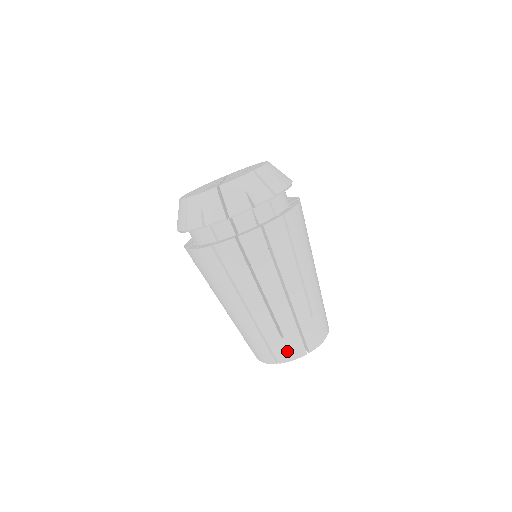
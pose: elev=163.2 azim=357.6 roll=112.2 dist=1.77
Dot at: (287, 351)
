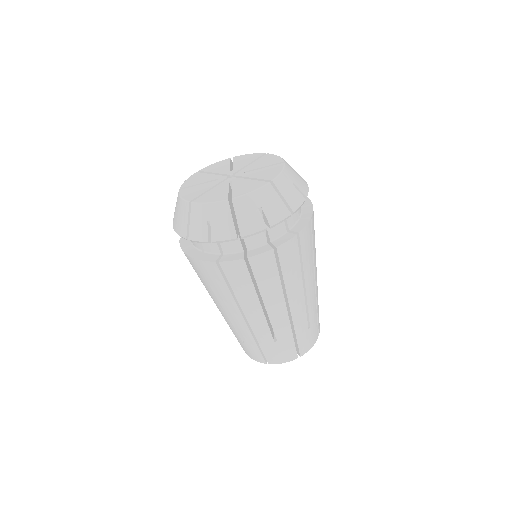
Dot at: (309, 341)
